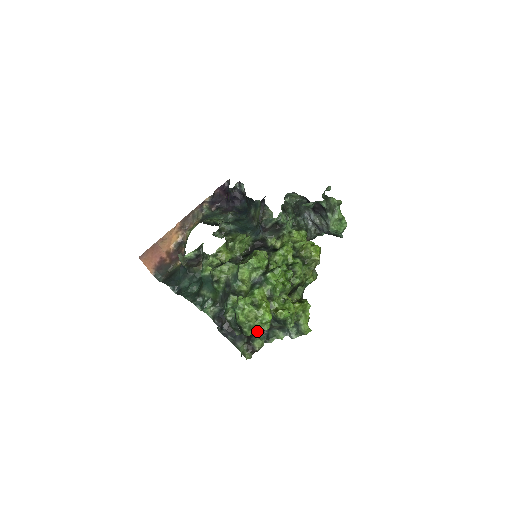
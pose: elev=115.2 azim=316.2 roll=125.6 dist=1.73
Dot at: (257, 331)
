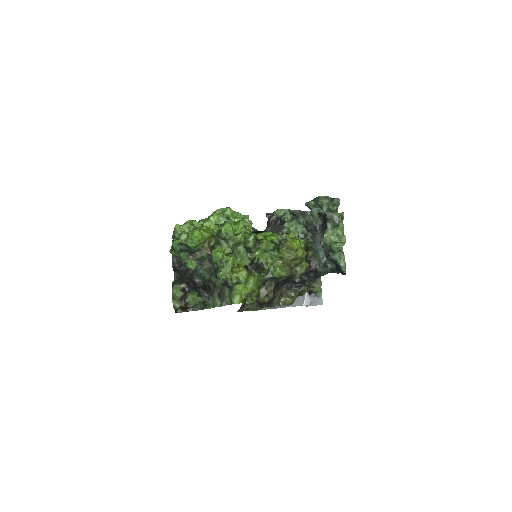
Dot at: (202, 293)
